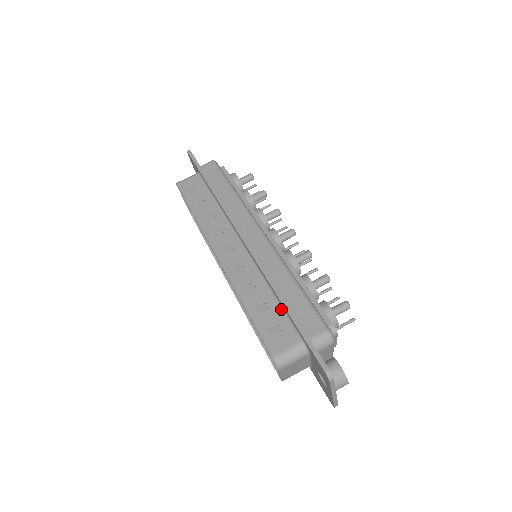
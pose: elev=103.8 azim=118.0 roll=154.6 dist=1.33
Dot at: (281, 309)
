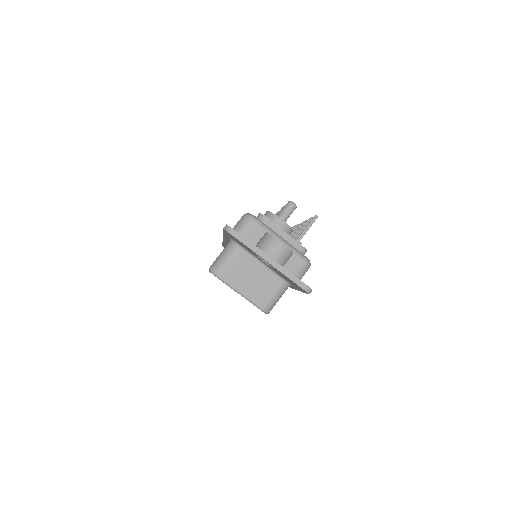
Dot at: occluded
